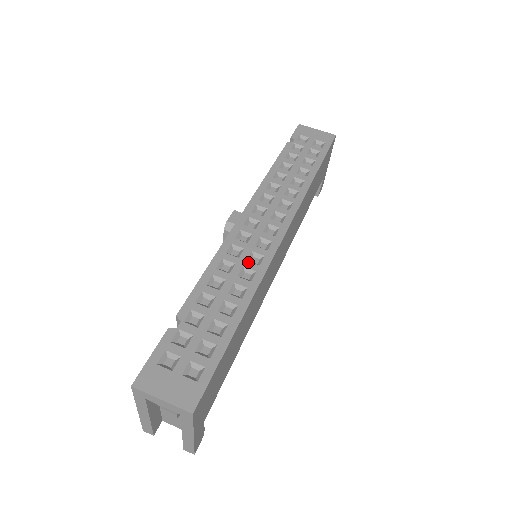
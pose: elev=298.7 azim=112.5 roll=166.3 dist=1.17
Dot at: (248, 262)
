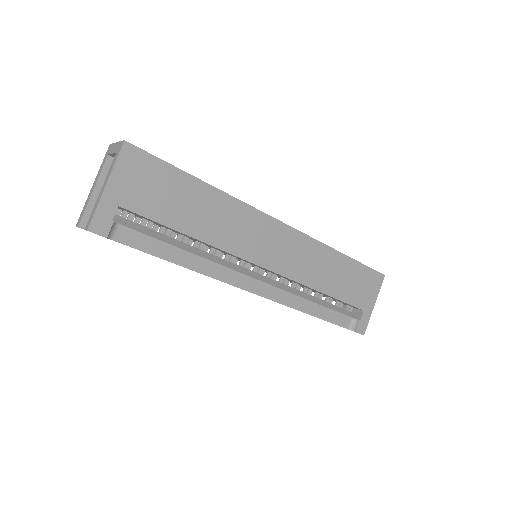
Dot at: occluded
